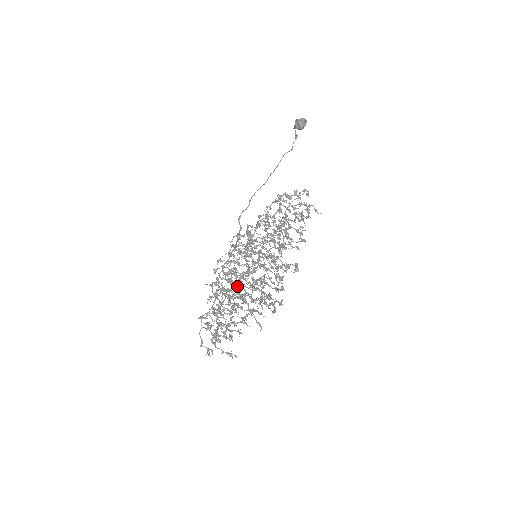
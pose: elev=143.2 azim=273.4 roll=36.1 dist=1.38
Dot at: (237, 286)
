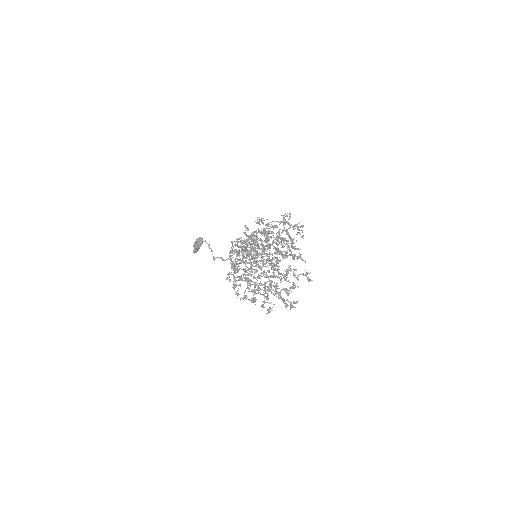
Dot at: (269, 246)
